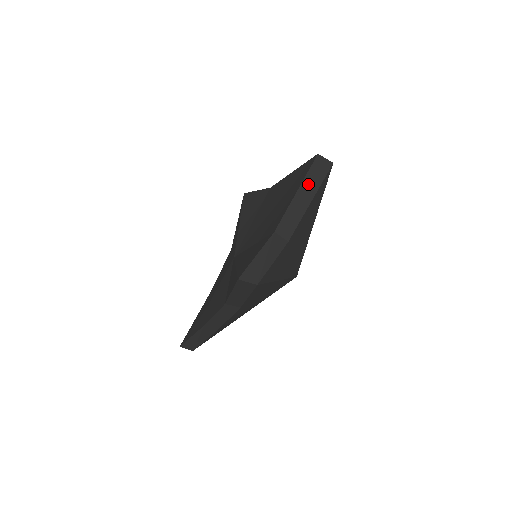
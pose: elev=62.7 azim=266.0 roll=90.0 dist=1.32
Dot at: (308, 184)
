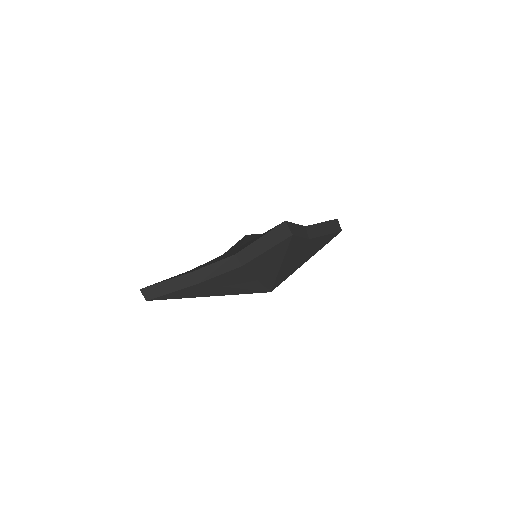
Dot at: (328, 225)
